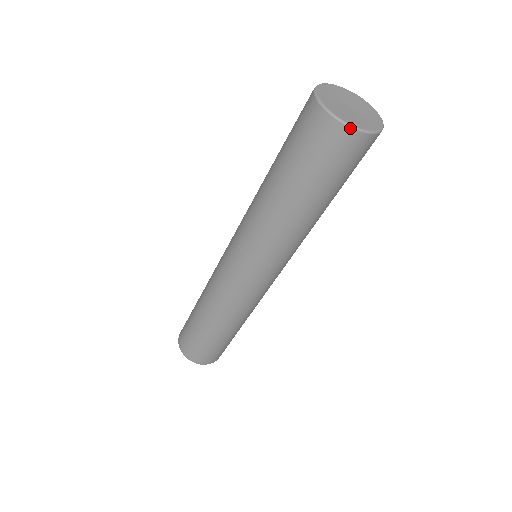
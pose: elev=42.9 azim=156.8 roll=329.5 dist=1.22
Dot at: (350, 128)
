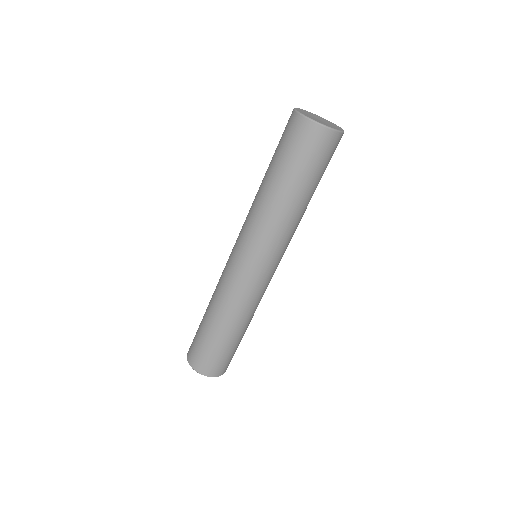
Dot at: (335, 131)
